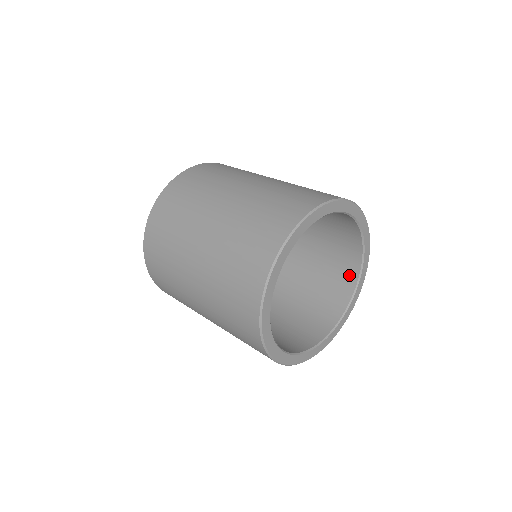
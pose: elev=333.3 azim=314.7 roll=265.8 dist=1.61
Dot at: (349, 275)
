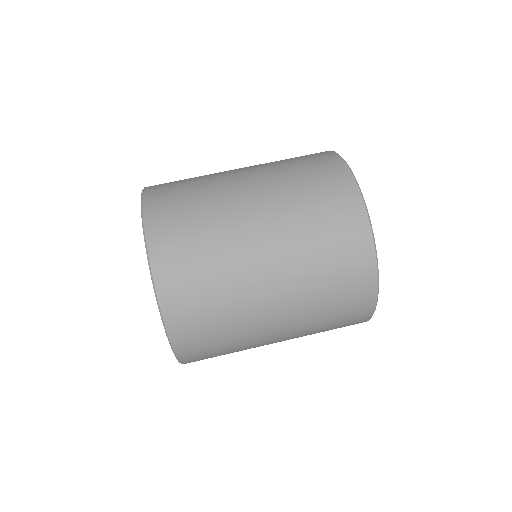
Dot at: occluded
